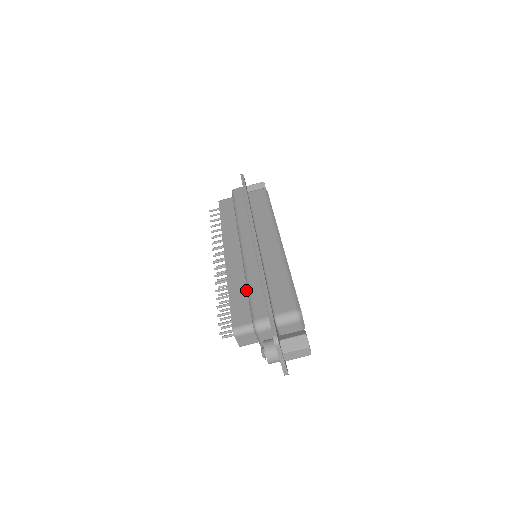
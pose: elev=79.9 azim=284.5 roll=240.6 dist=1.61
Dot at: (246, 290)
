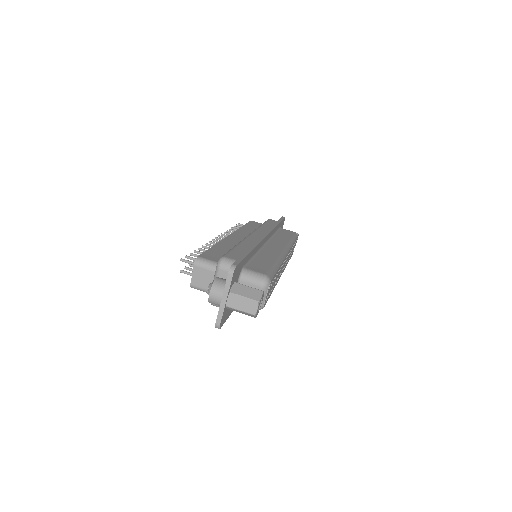
Dot at: occluded
